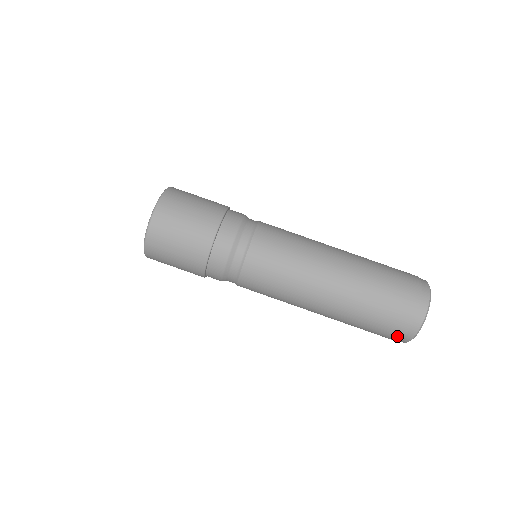
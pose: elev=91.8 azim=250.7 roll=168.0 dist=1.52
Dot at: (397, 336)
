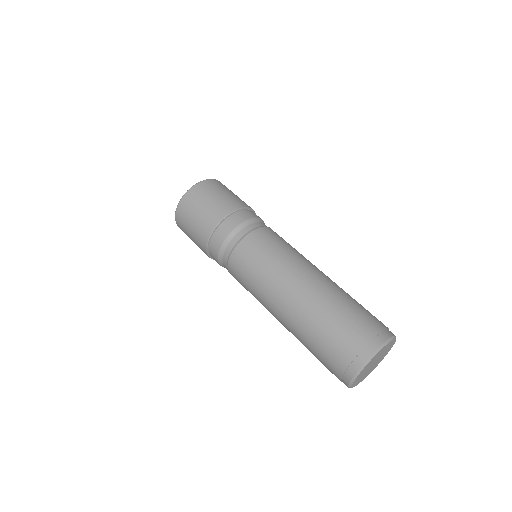
Dot at: (363, 340)
